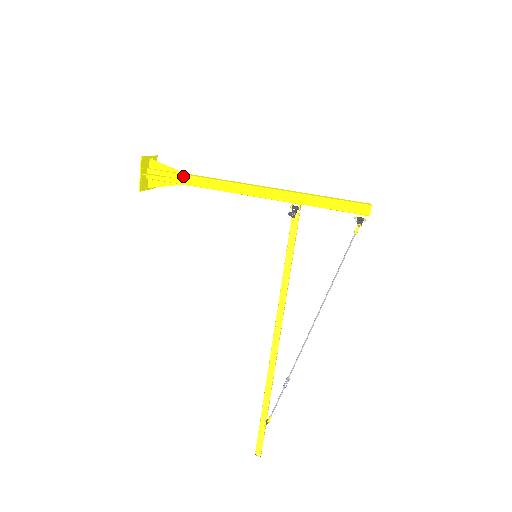
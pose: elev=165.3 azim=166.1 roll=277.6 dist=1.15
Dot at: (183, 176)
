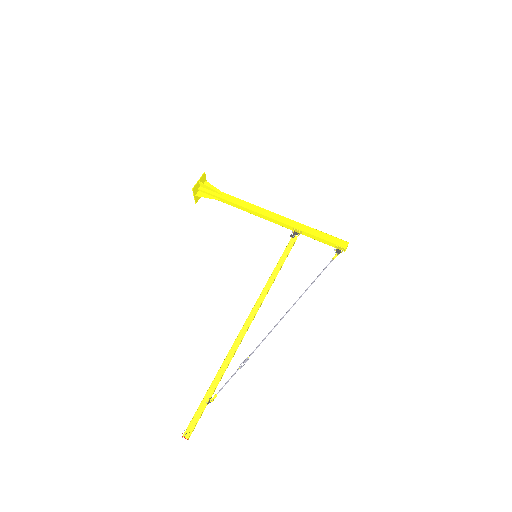
Dot at: (225, 194)
